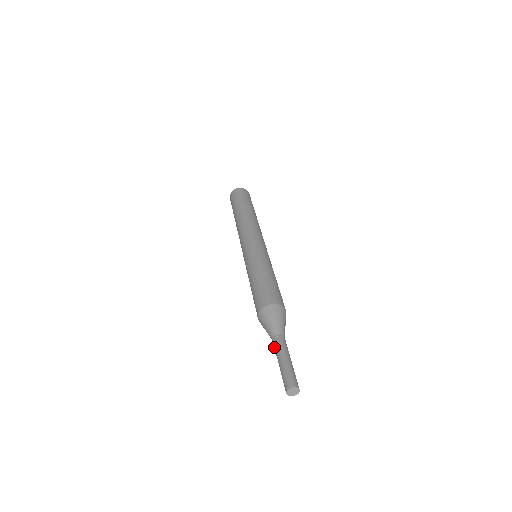
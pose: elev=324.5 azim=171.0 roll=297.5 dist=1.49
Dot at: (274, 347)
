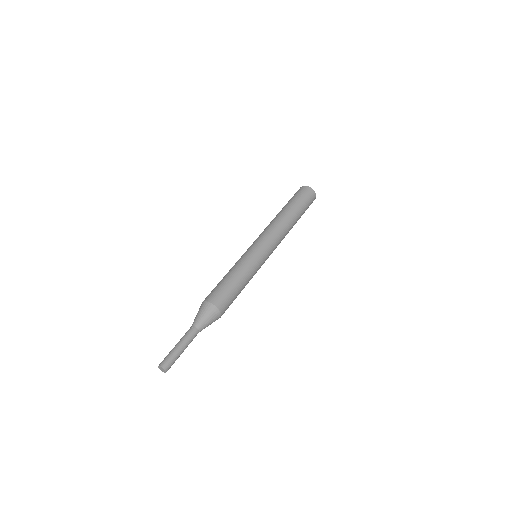
Dot at: (186, 332)
